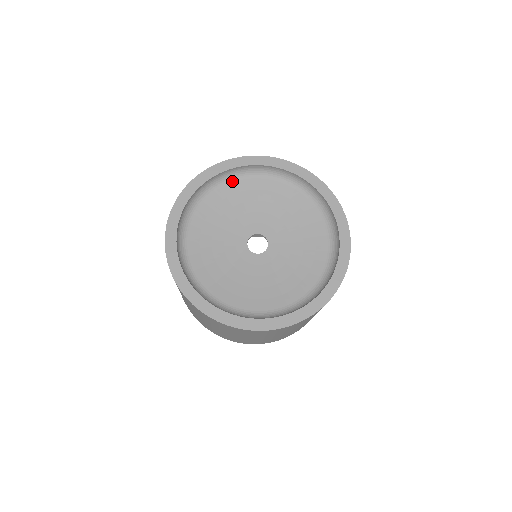
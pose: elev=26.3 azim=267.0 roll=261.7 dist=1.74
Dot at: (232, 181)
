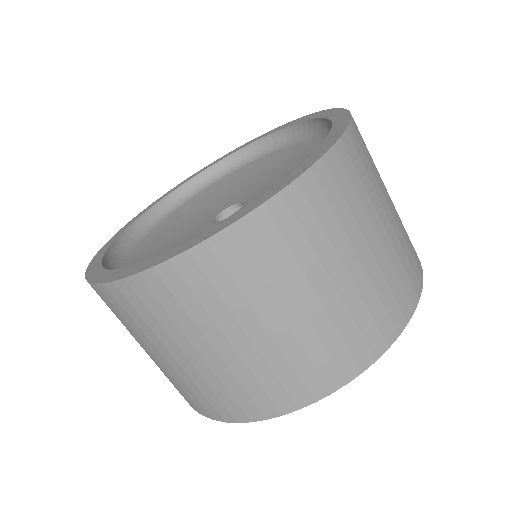
Dot at: (185, 202)
